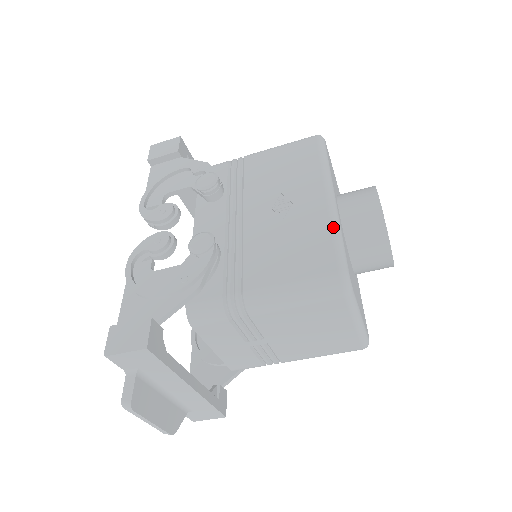
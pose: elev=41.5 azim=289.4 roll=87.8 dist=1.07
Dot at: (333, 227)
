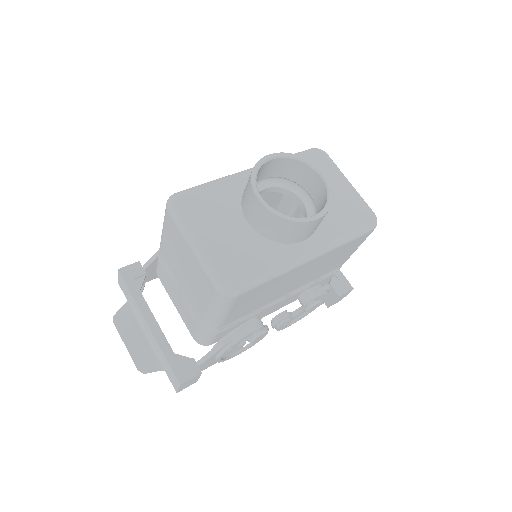
Dot at: (216, 180)
